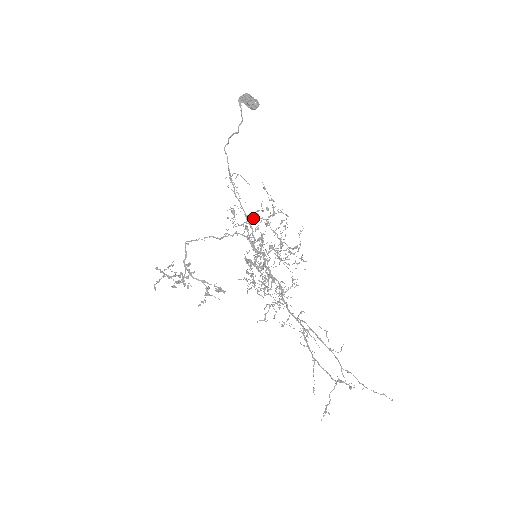
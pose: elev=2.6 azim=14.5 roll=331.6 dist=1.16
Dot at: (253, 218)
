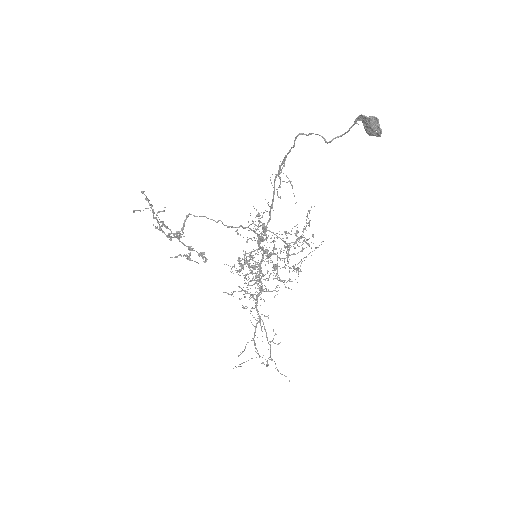
Dot at: (276, 235)
